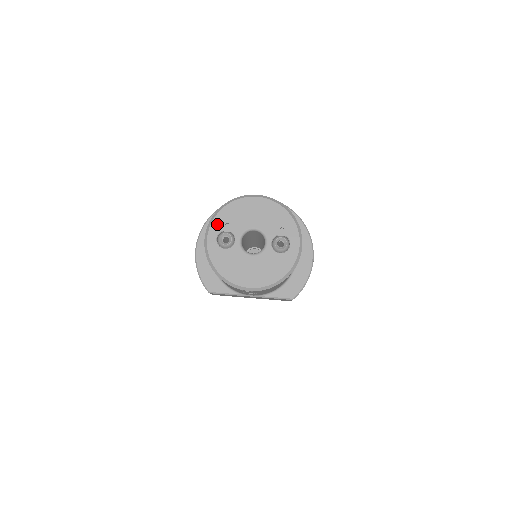
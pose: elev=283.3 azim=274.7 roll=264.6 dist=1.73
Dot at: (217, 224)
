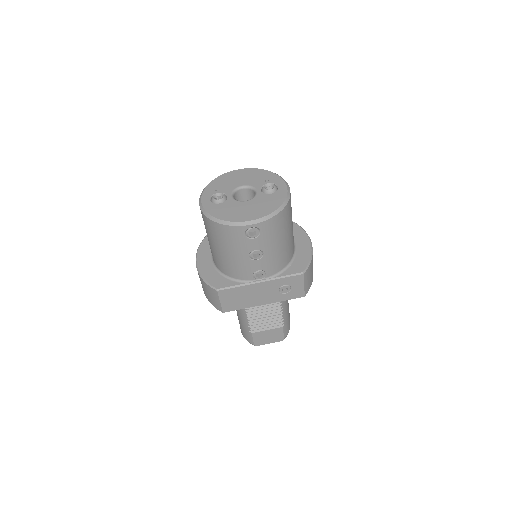
Dot at: (208, 192)
